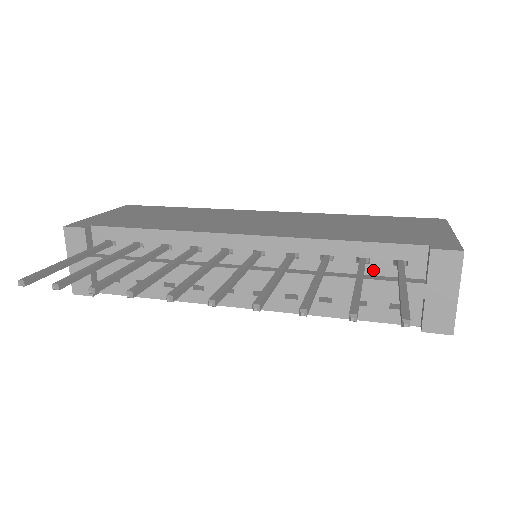
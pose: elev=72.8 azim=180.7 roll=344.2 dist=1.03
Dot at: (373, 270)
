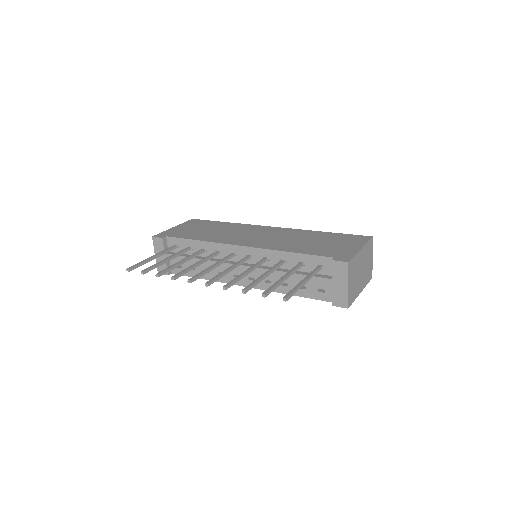
Dot at: (307, 269)
